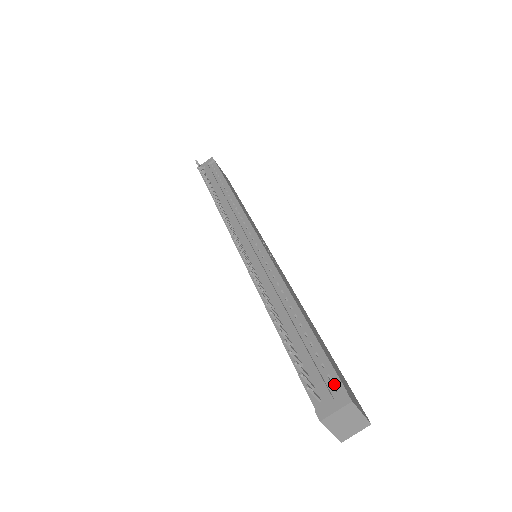
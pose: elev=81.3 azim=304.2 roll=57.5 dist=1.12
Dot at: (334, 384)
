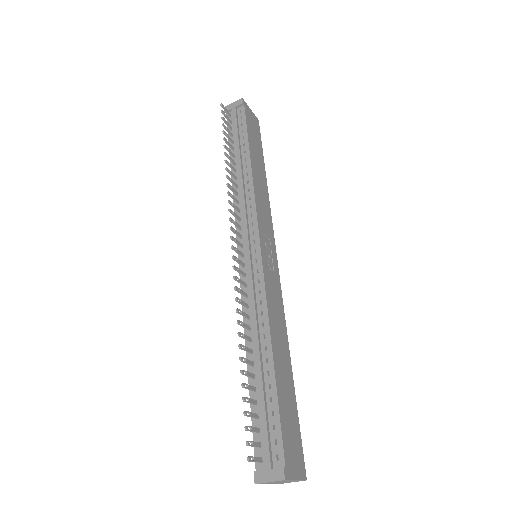
Dot at: (277, 452)
